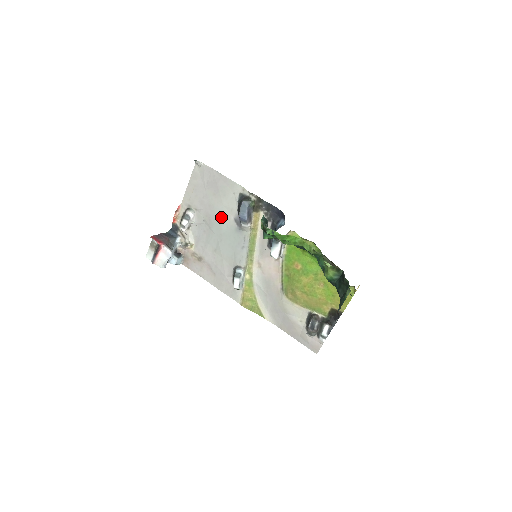
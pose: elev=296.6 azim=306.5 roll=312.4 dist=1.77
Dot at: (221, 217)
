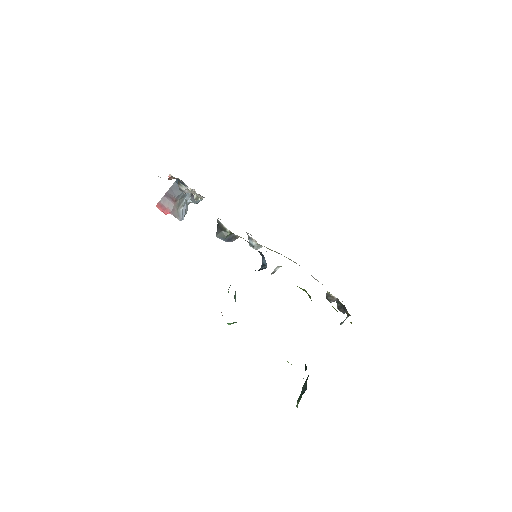
Dot at: occluded
